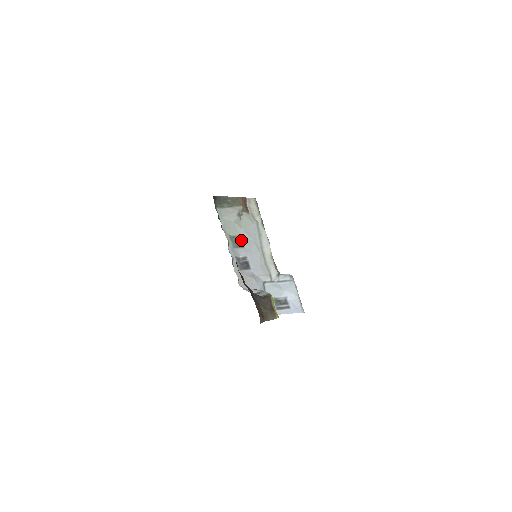
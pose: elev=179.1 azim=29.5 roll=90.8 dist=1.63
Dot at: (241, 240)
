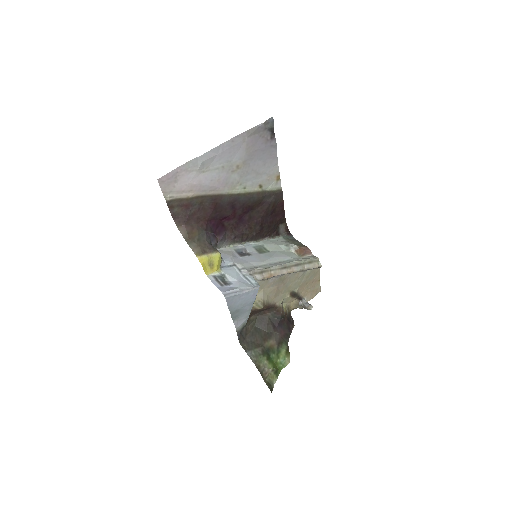
Dot at: (266, 252)
